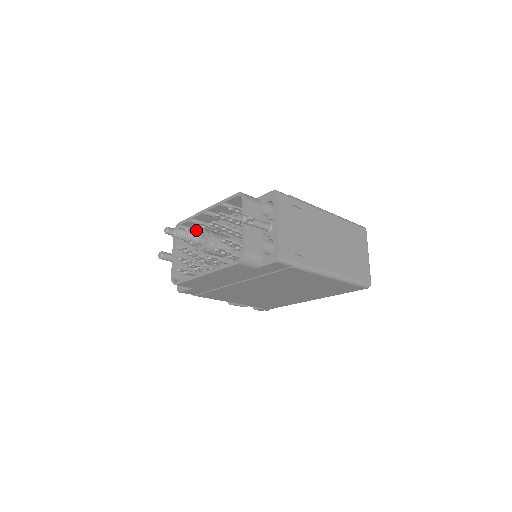
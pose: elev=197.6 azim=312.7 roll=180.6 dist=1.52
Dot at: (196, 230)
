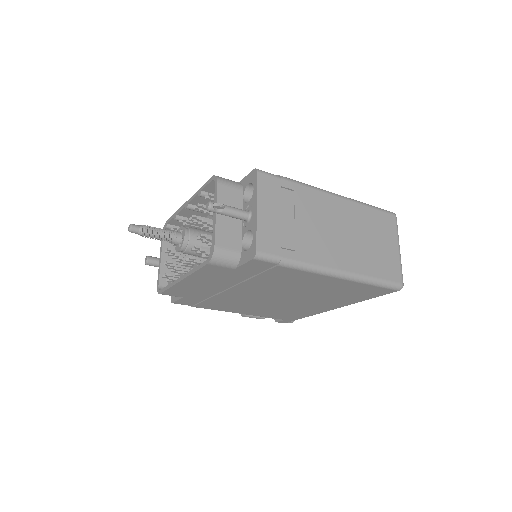
Dot at: occluded
